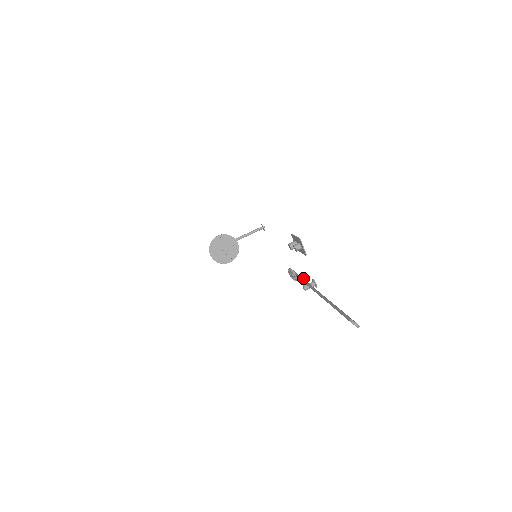
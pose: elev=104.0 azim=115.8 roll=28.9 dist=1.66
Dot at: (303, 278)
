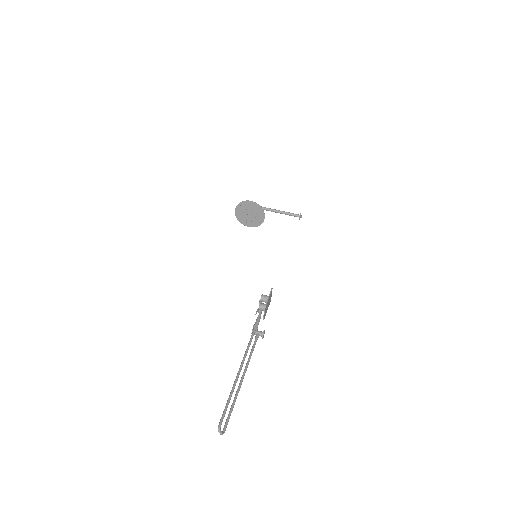
Dot at: (256, 325)
